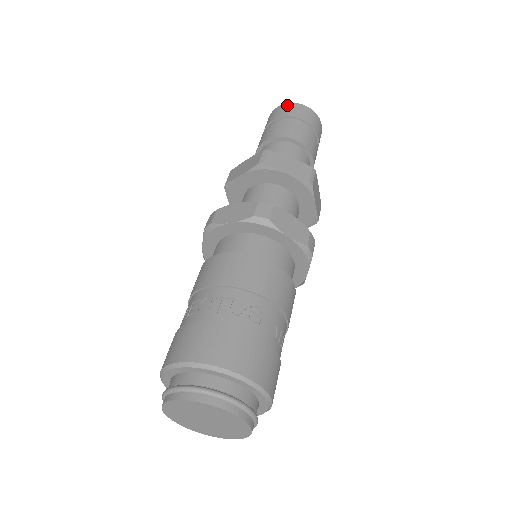
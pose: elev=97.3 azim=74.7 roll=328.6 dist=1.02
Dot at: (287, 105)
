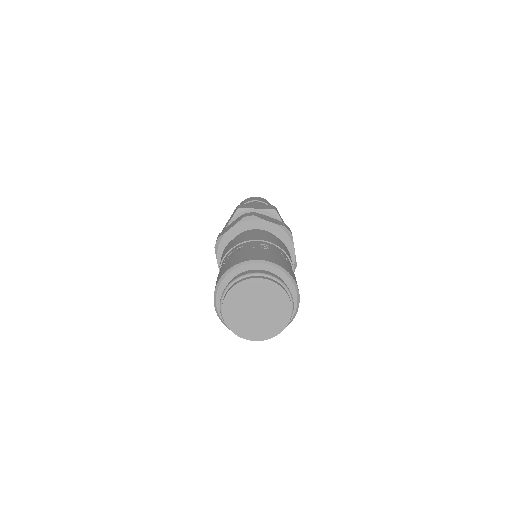
Dot at: (245, 200)
